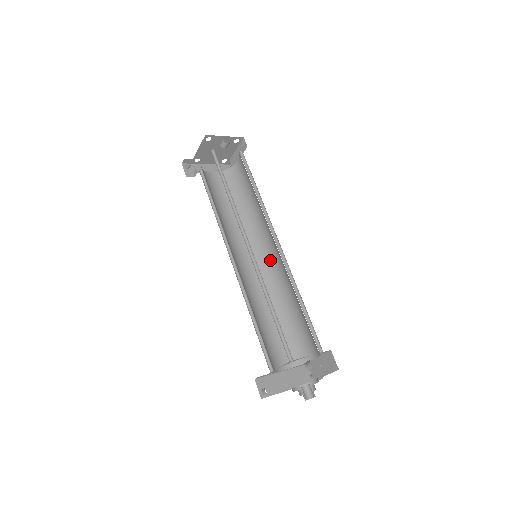
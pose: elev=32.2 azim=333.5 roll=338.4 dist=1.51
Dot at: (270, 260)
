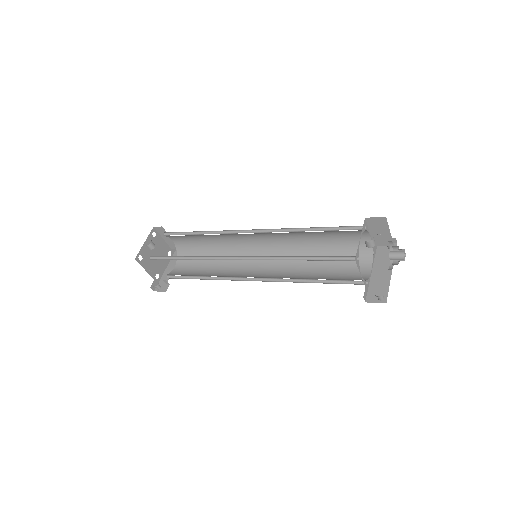
Dot at: (267, 245)
